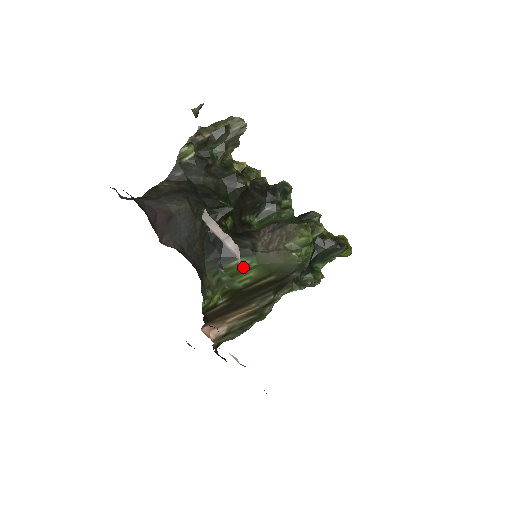
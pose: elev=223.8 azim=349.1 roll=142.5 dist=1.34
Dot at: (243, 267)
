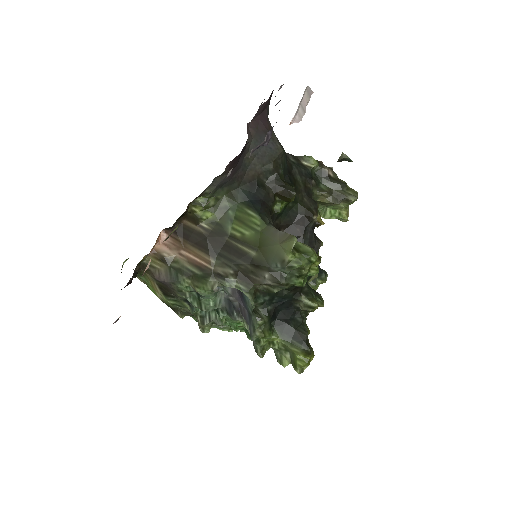
Dot at: (251, 221)
